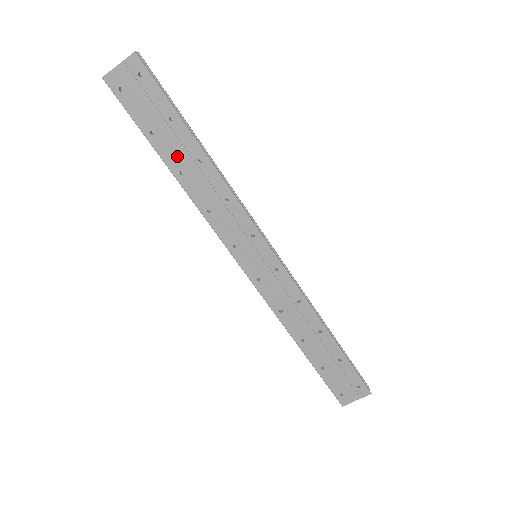
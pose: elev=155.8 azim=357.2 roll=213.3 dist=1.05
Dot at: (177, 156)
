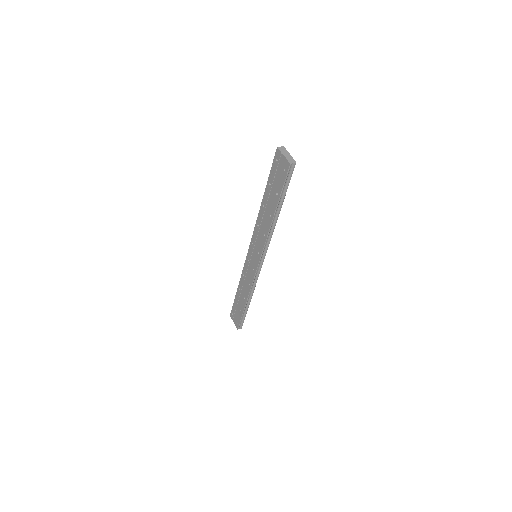
Dot at: (268, 201)
